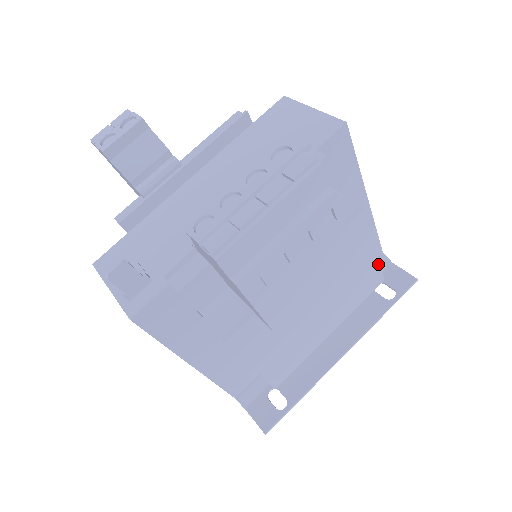
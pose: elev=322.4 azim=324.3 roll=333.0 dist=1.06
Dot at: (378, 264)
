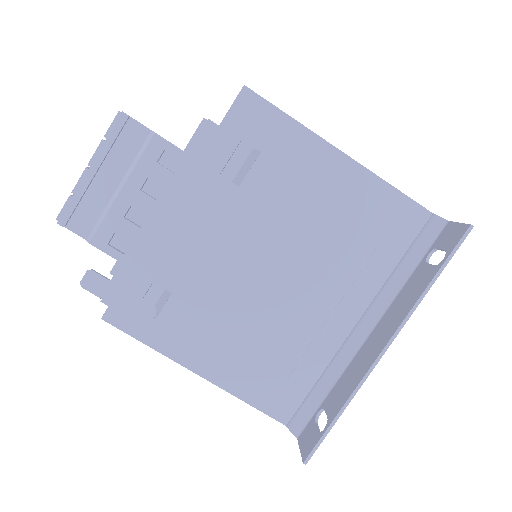
Dot at: (351, 212)
